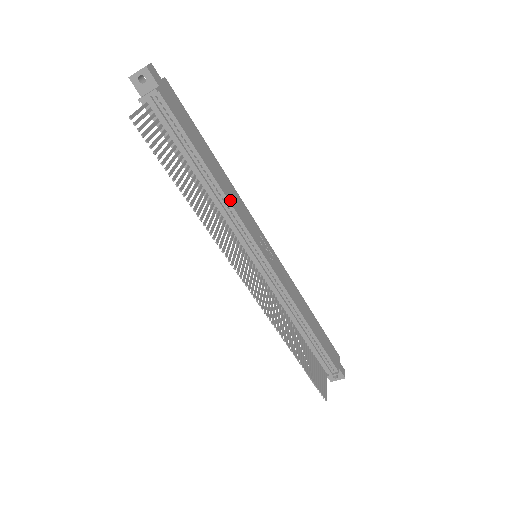
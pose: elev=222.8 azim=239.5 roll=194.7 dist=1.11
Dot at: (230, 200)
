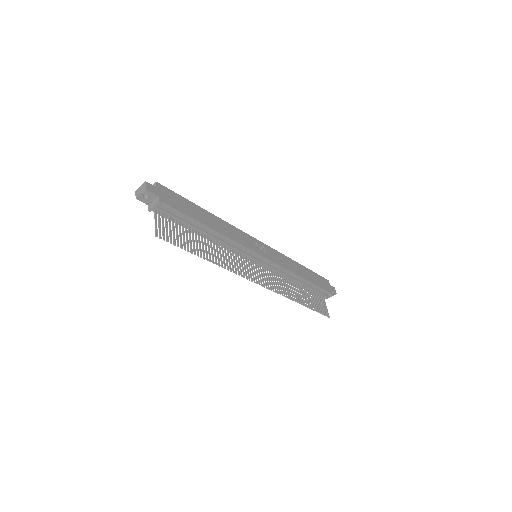
Dot at: (229, 236)
